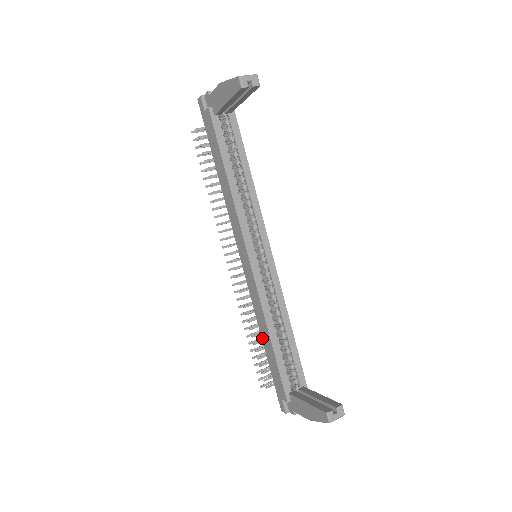
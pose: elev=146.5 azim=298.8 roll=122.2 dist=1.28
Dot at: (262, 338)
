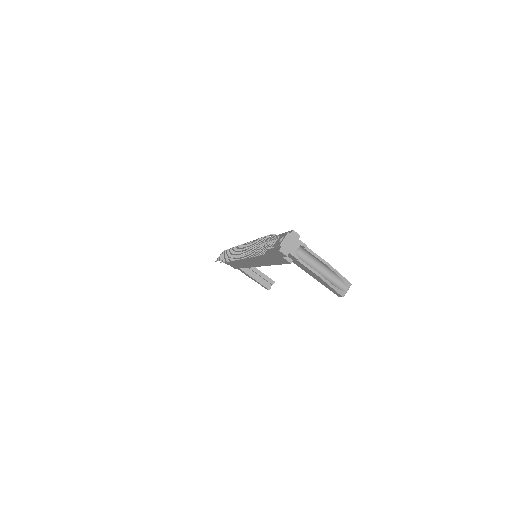
Dot at: (233, 261)
